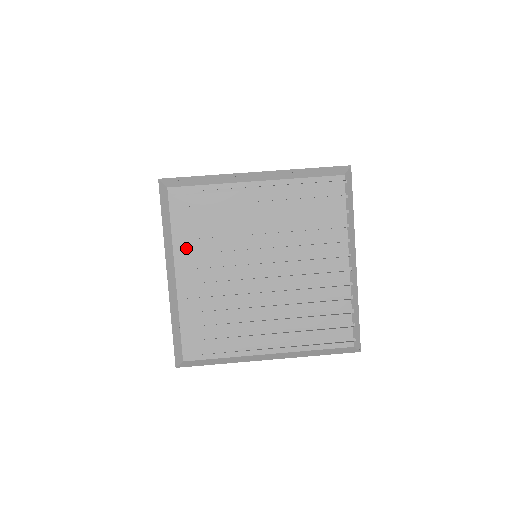
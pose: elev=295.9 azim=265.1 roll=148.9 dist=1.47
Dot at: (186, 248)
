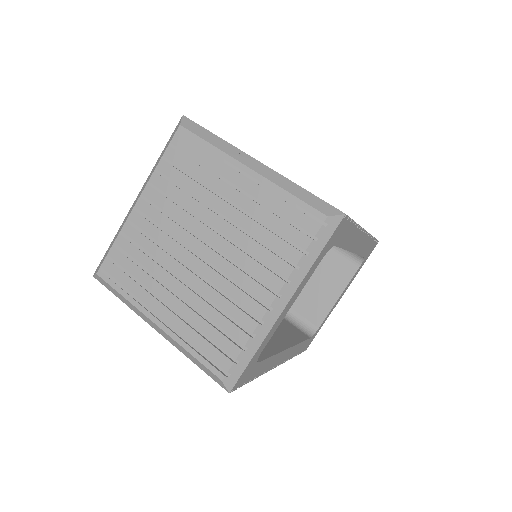
Dot at: (159, 185)
